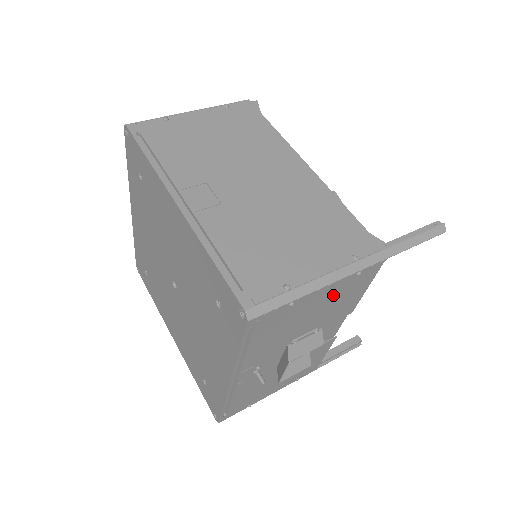
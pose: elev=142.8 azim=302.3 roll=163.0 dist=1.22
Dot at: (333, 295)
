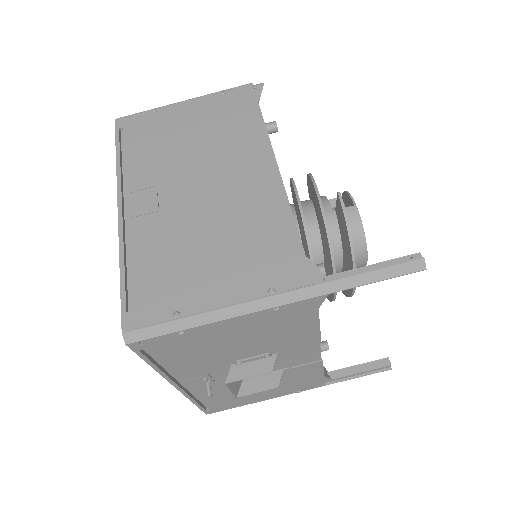
Dot at: (254, 327)
